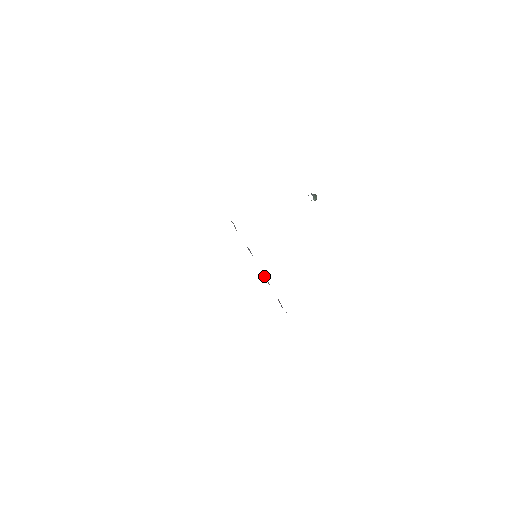
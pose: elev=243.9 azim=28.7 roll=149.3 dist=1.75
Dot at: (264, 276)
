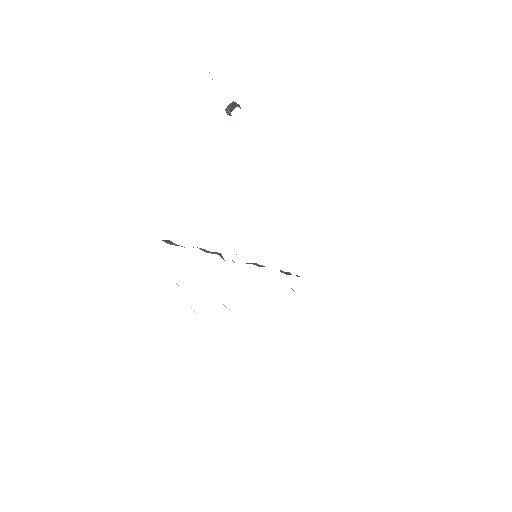
Dot at: occluded
